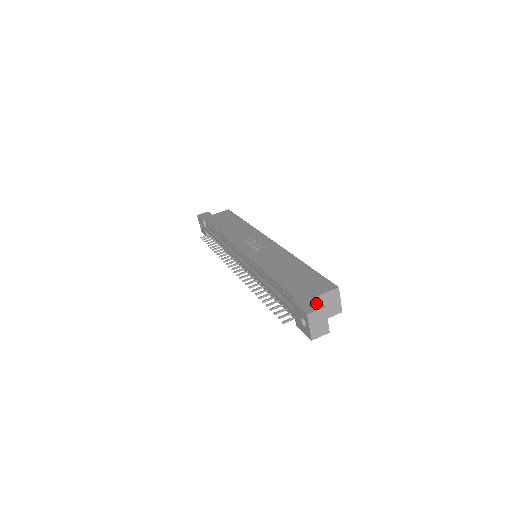
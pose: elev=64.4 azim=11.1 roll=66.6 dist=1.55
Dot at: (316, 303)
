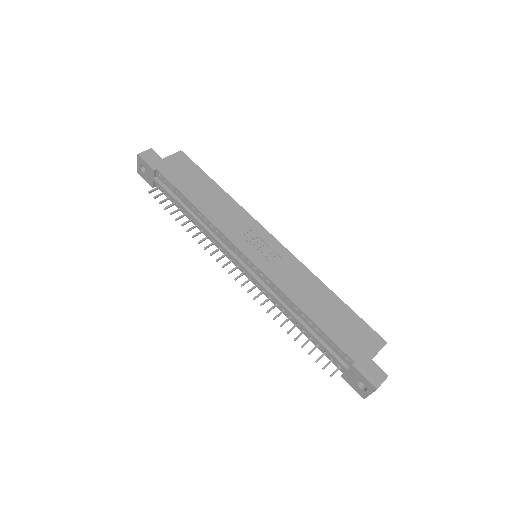
Dot at: (378, 370)
